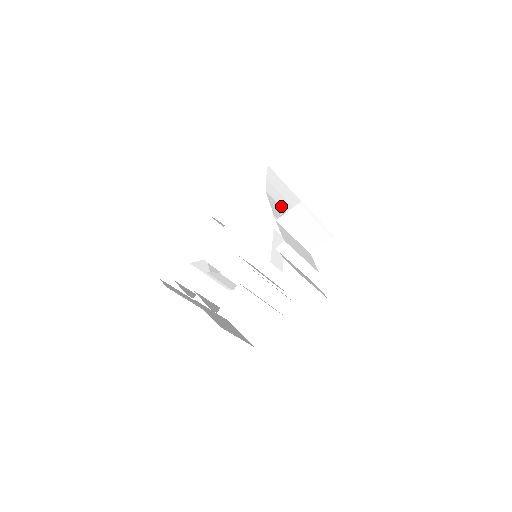
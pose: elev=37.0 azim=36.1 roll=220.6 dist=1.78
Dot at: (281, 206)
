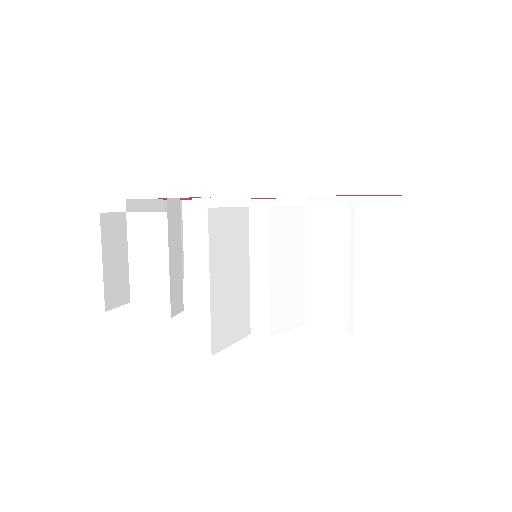
Dot at: occluded
